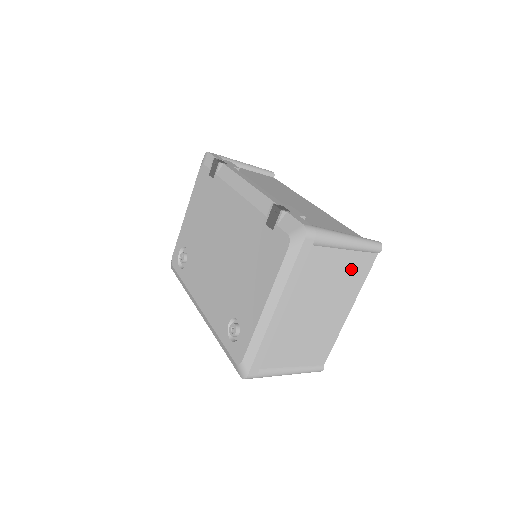
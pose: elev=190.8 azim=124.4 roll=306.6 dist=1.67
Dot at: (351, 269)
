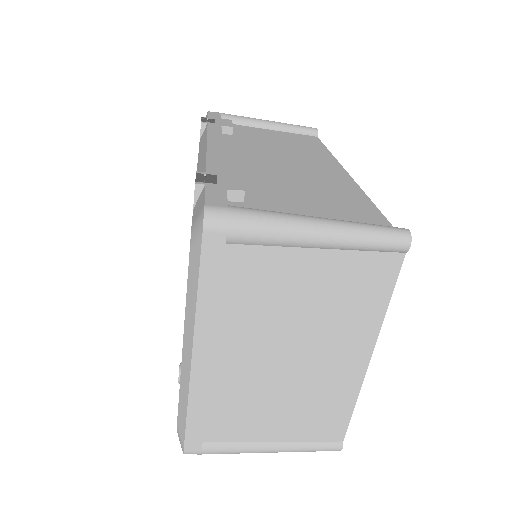
Dot at: (345, 284)
